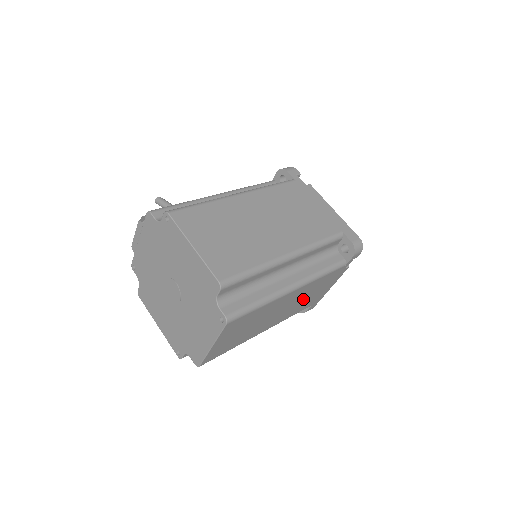
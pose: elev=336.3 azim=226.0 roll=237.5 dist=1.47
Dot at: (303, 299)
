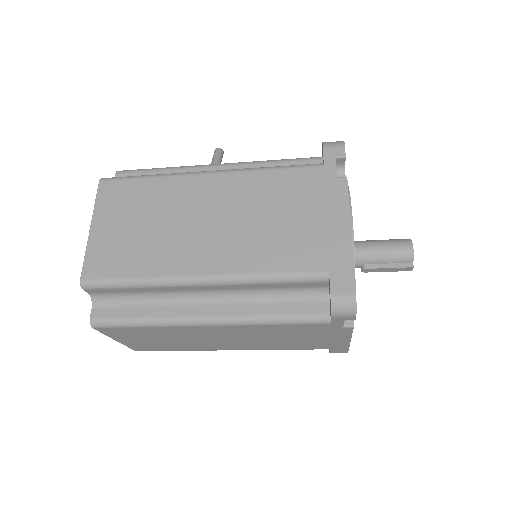
Dot at: (274, 338)
